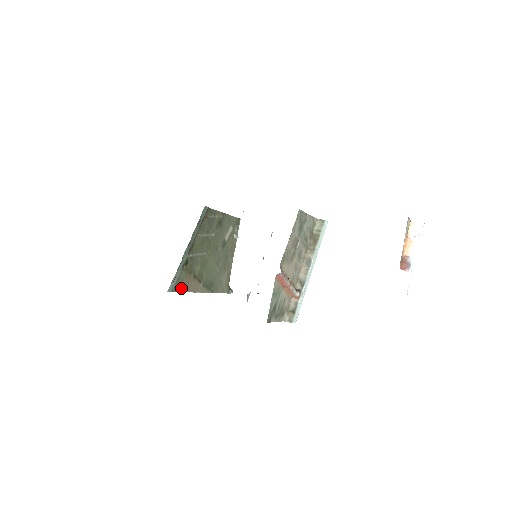
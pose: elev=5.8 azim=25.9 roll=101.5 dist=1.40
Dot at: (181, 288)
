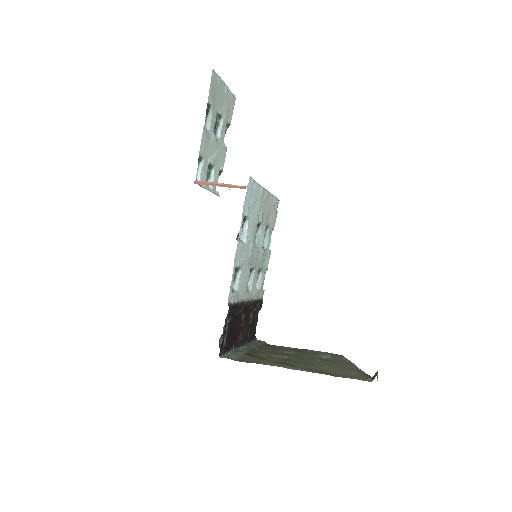
Dot at: occluded
